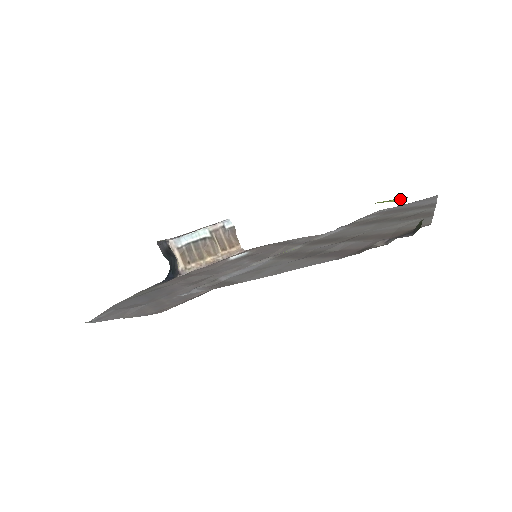
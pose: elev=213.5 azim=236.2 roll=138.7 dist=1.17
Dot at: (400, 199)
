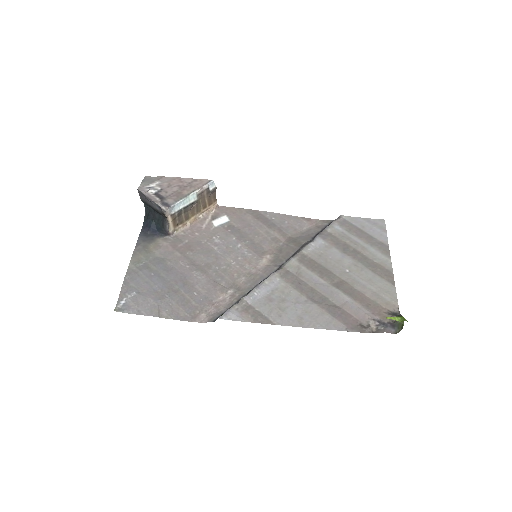
Dot at: (400, 319)
